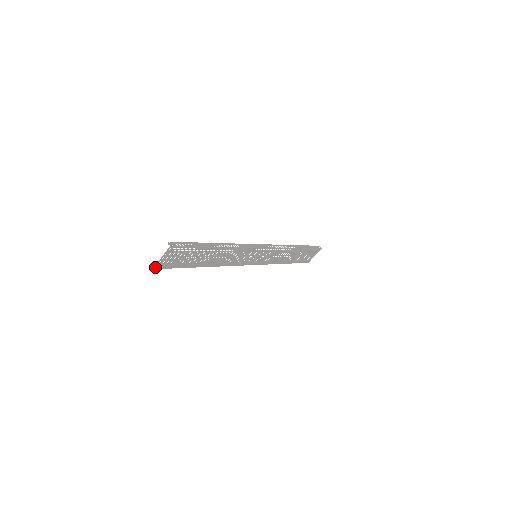
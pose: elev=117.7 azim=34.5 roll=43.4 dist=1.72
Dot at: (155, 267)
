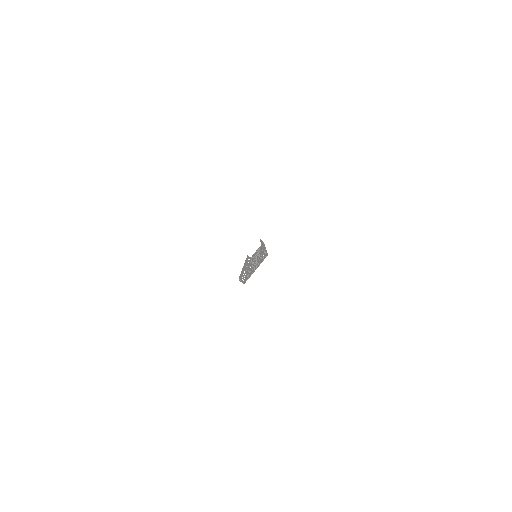
Dot at: (242, 281)
